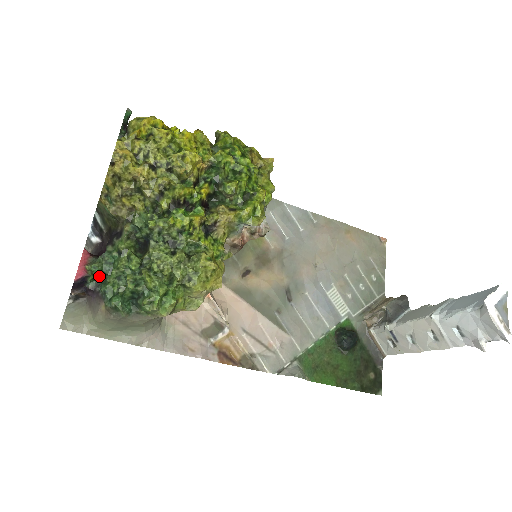
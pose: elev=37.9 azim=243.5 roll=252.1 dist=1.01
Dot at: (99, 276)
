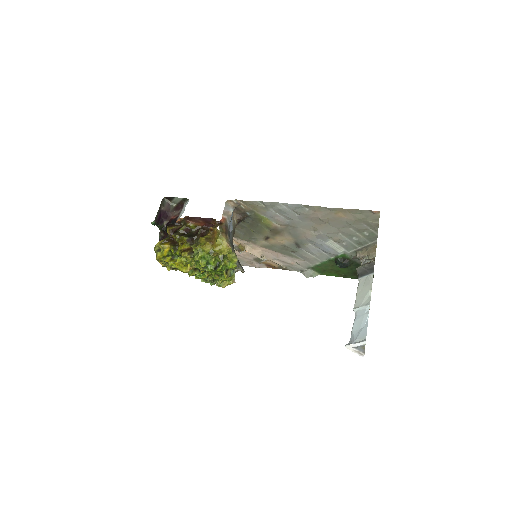
Dot at: occluded
